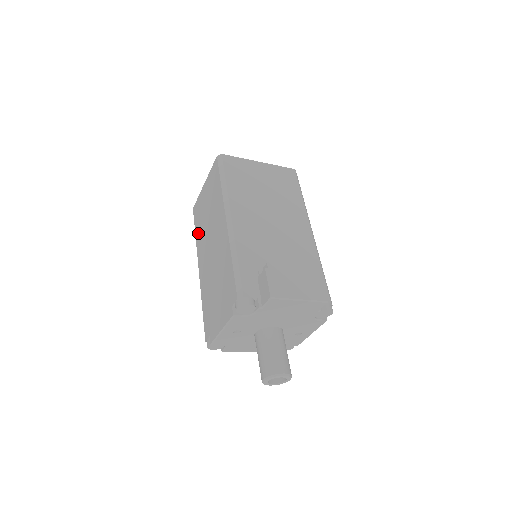
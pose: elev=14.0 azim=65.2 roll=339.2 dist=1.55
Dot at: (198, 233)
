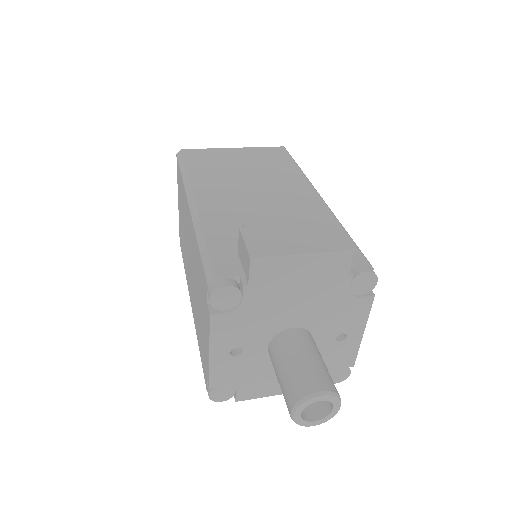
Dot at: (184, 261)
